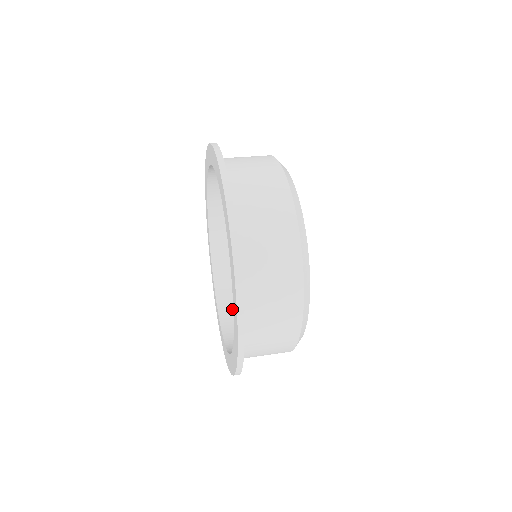
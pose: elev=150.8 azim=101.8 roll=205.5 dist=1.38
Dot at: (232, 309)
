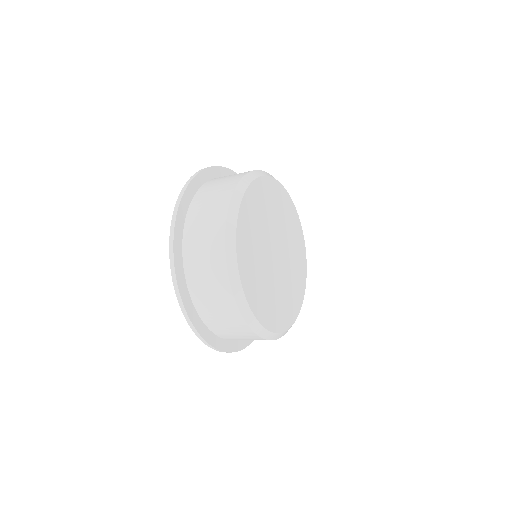
Dot at: occluded
